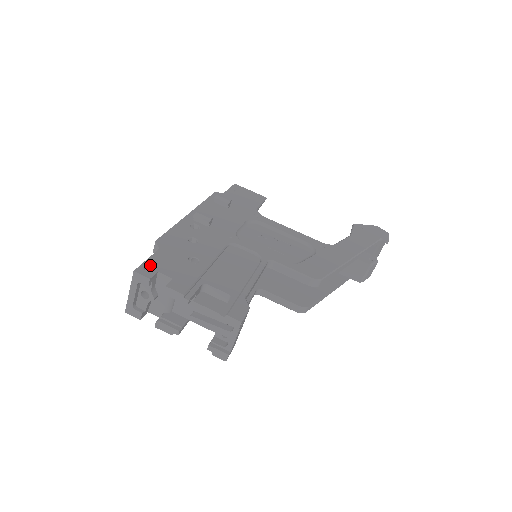
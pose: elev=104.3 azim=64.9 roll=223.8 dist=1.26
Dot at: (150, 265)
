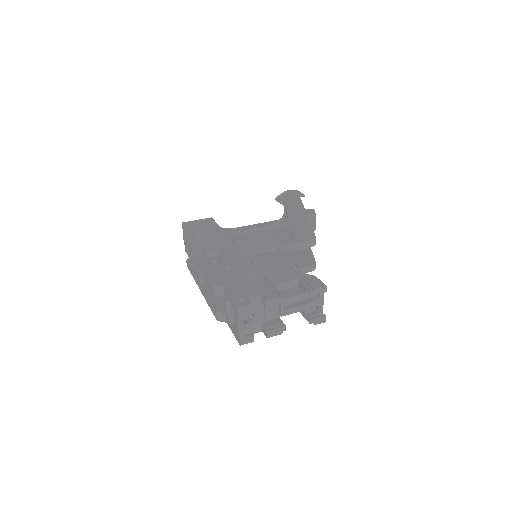
Dot at: (238, 298)
